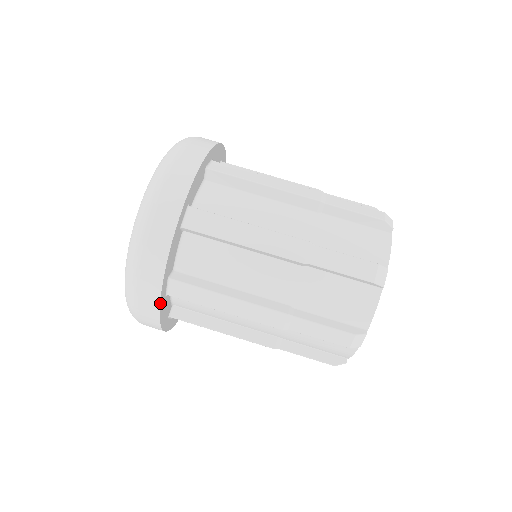
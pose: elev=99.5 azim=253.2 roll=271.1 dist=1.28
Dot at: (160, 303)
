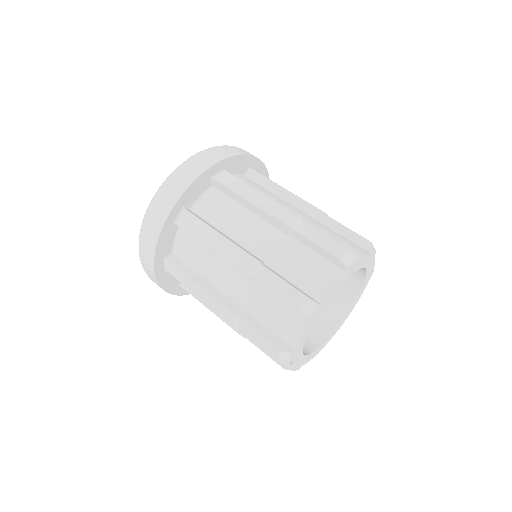
Dot at: (213, 166)
